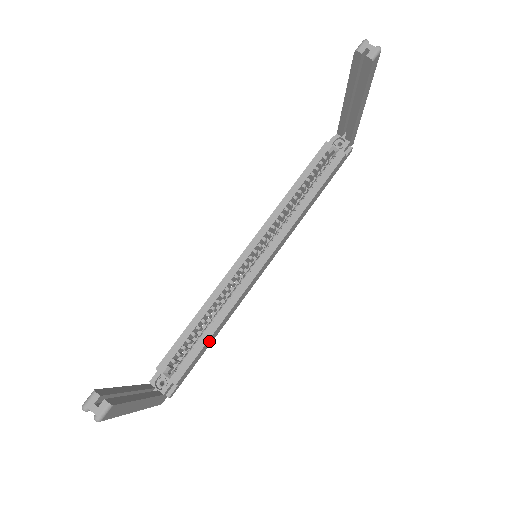
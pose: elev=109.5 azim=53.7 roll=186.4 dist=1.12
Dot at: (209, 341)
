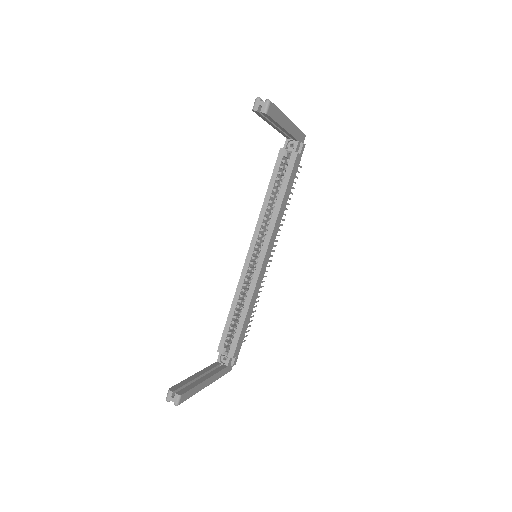
Dot at: (245, 323)
